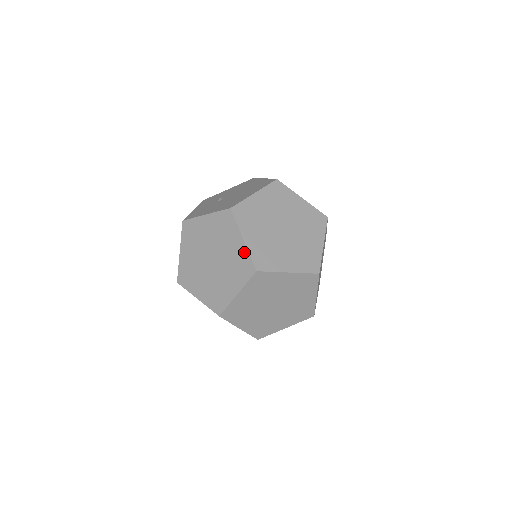
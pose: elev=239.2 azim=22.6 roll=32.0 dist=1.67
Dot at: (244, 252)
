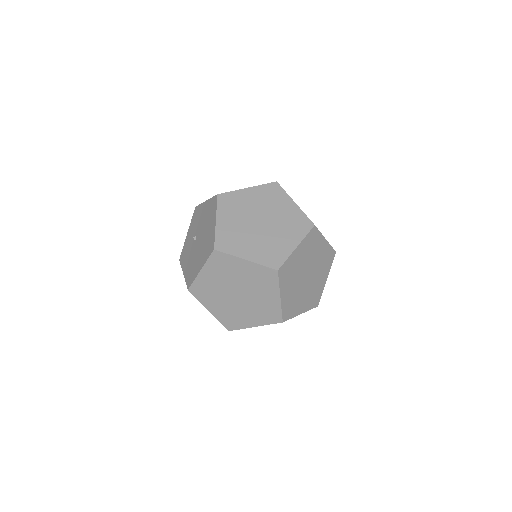
Dot at: (215, 316)
